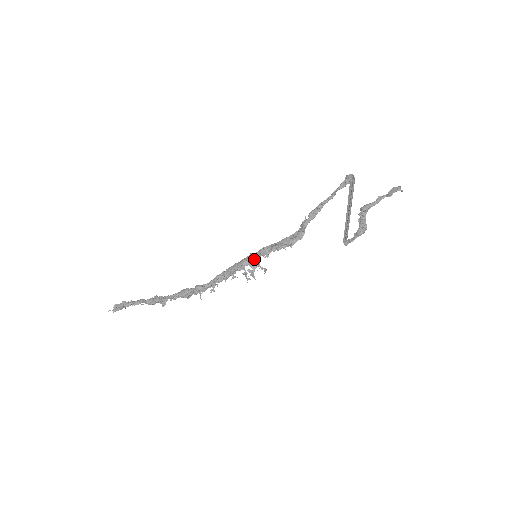
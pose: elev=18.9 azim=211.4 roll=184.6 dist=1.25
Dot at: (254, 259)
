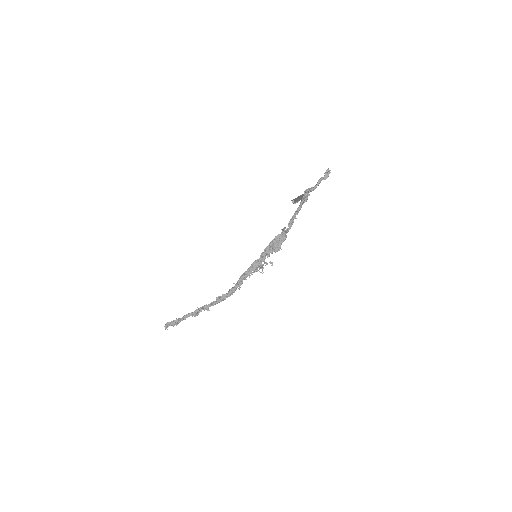
Dot at: (261, 263)
